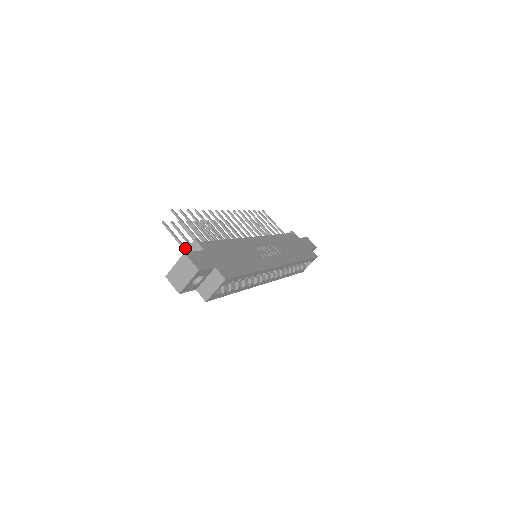
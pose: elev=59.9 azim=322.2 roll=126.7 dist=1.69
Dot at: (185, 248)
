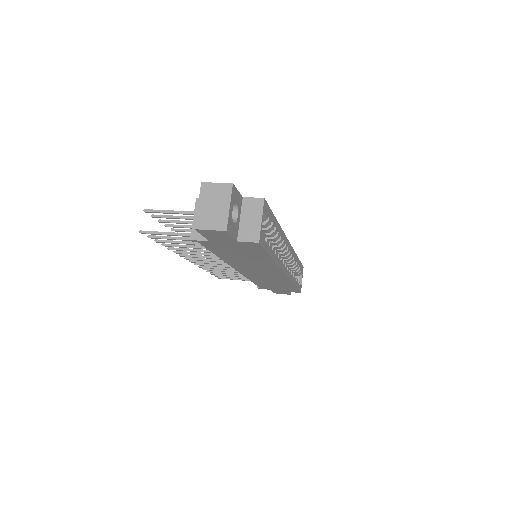
Dot at: (187, 233)
